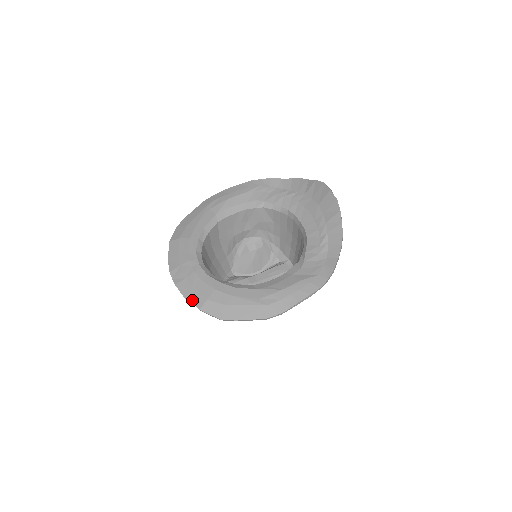
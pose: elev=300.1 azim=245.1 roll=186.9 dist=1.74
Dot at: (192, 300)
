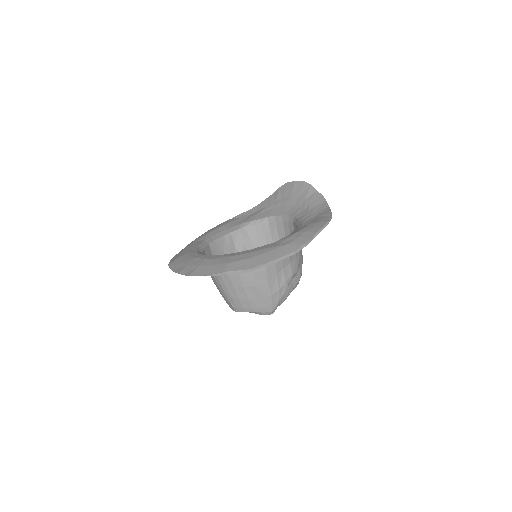
Dot at: (213, 272)
